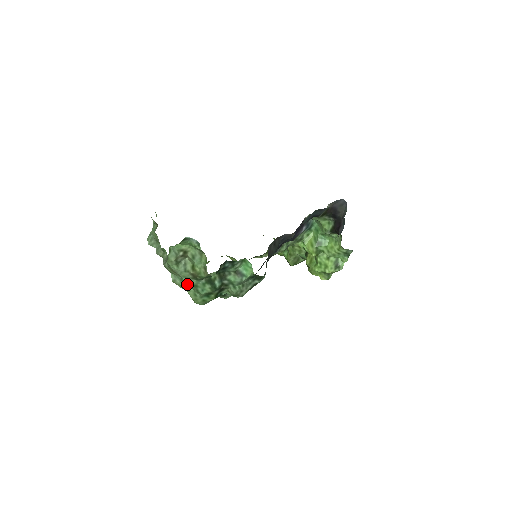
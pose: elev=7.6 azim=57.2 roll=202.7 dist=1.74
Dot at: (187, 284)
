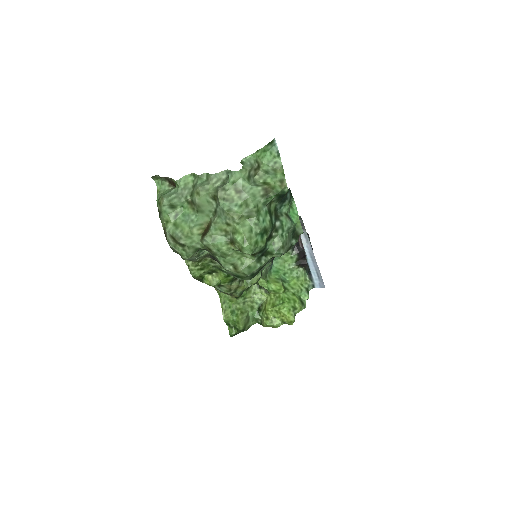
Dot at: (254, 204)
